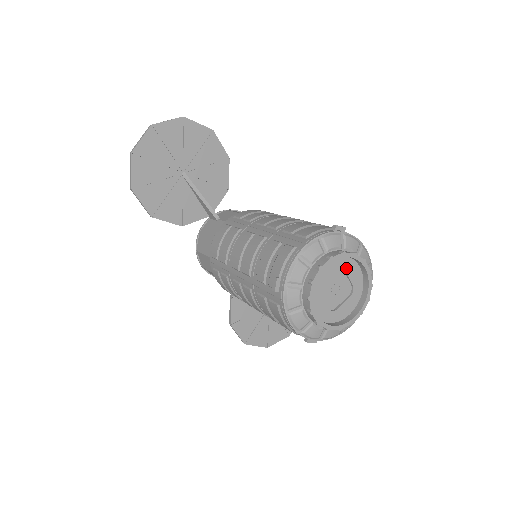
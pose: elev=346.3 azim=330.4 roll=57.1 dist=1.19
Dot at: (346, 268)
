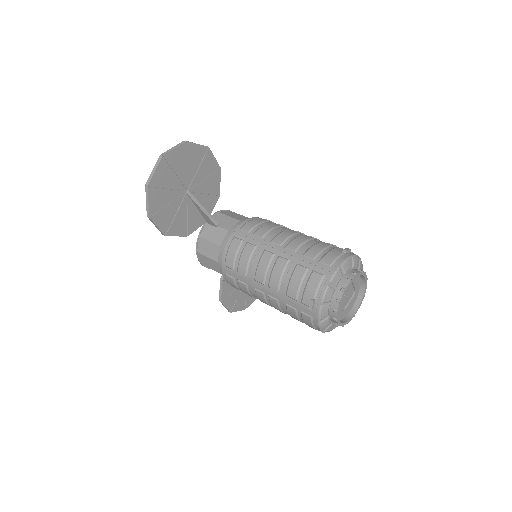
Dot at: (353, 281)
